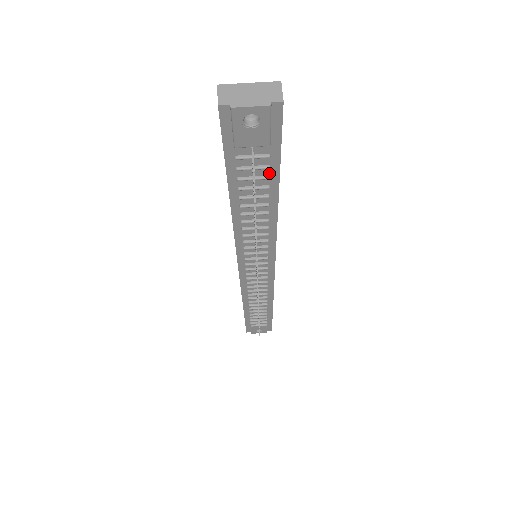
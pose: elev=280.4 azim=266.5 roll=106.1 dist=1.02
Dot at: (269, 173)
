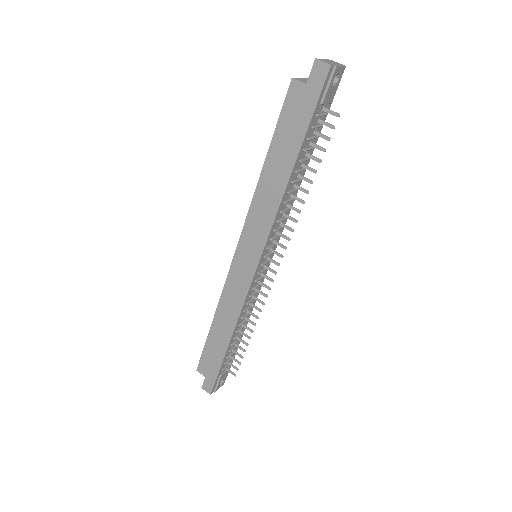
Dot at: occluded
